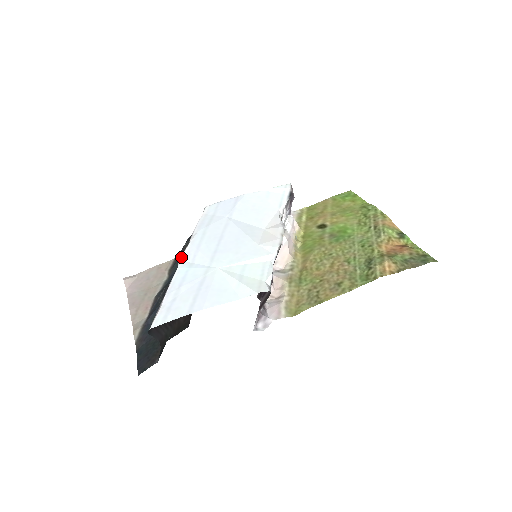
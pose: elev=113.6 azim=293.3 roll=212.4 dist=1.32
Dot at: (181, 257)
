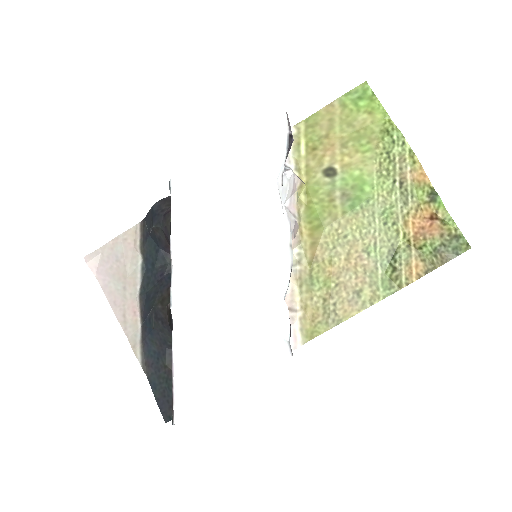
Dot at: (170, 299)
